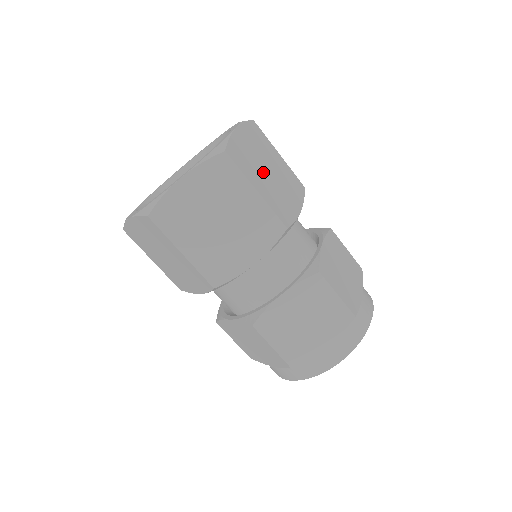
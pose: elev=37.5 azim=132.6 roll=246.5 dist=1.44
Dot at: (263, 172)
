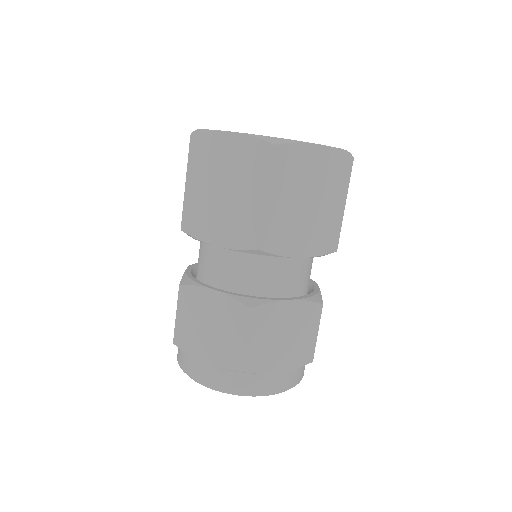
Dot at: occluded
